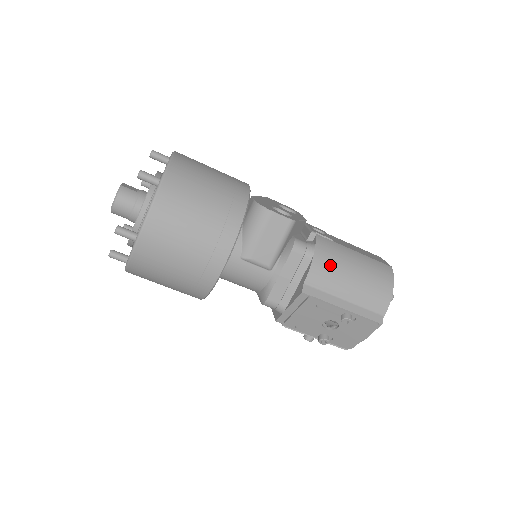
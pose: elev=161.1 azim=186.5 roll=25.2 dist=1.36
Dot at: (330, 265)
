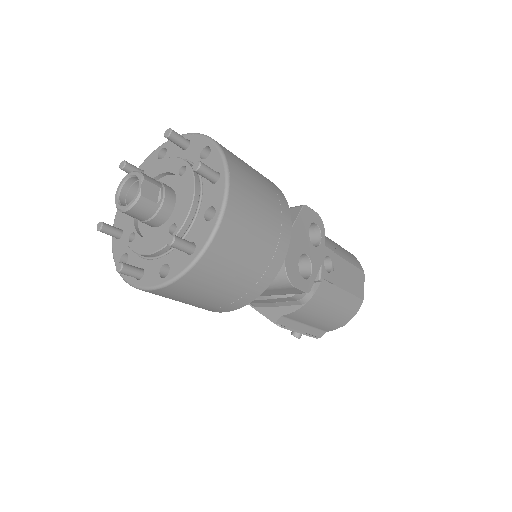
Dot at: (314, 310)
